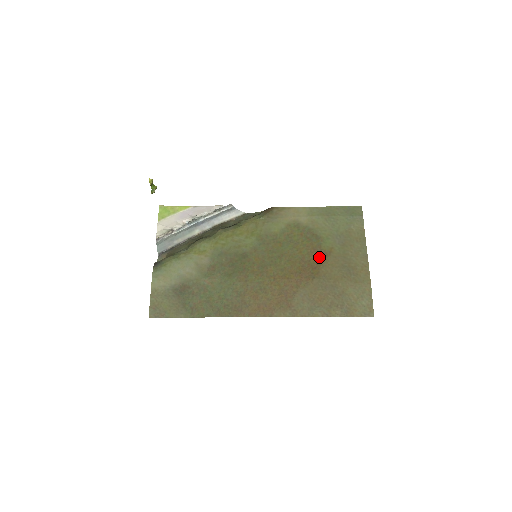
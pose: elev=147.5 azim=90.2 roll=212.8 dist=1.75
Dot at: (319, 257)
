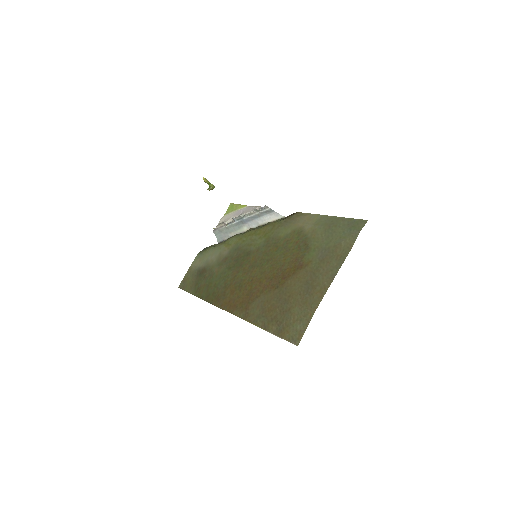
Dot at: (294, 268)
